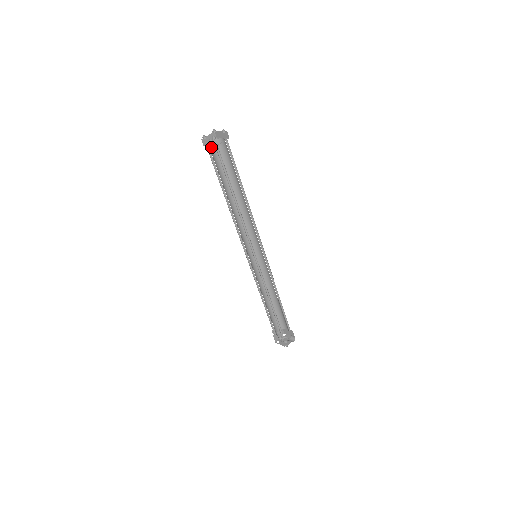
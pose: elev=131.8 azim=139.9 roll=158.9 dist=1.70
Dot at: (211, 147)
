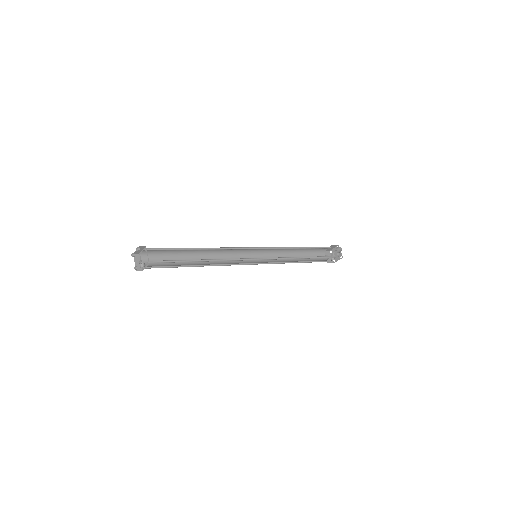
Dot at: (146, 264)
